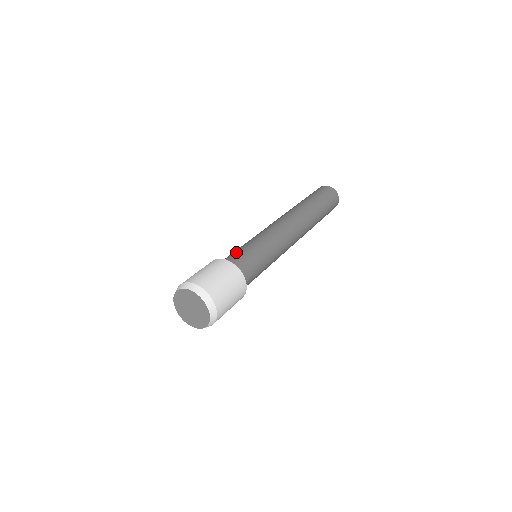
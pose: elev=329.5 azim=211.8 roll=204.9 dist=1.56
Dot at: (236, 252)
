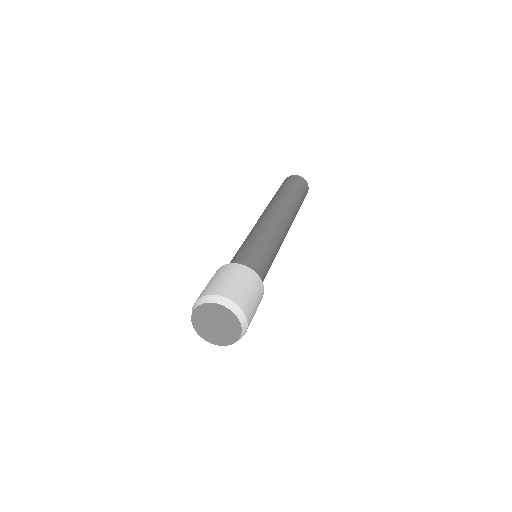
Dot at: (255, 257)
